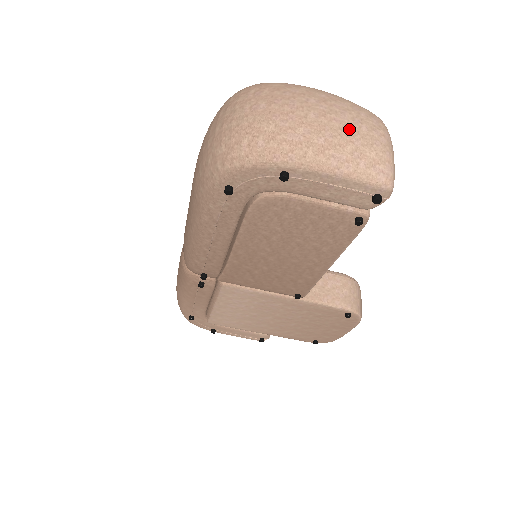
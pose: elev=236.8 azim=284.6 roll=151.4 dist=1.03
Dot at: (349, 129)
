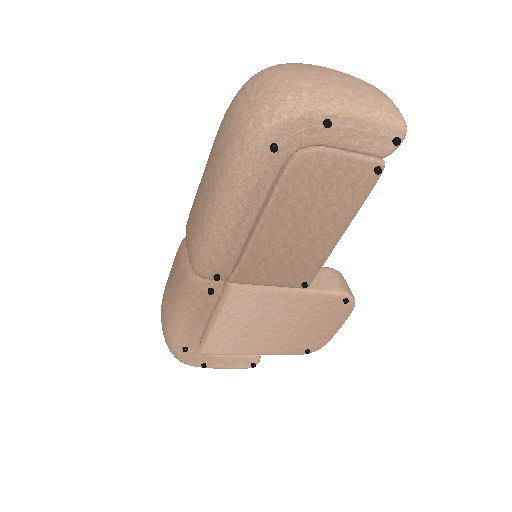
Dot at: (364, 87)
